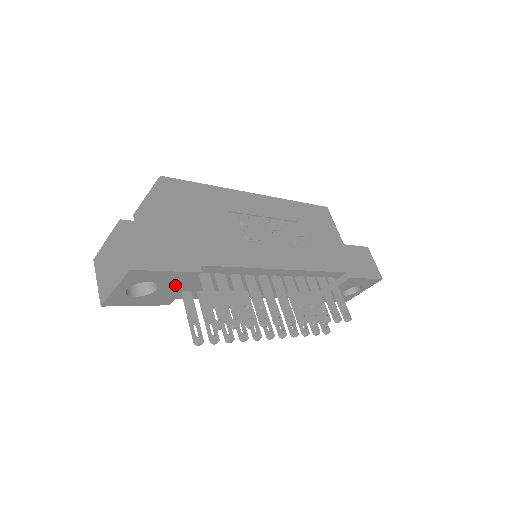
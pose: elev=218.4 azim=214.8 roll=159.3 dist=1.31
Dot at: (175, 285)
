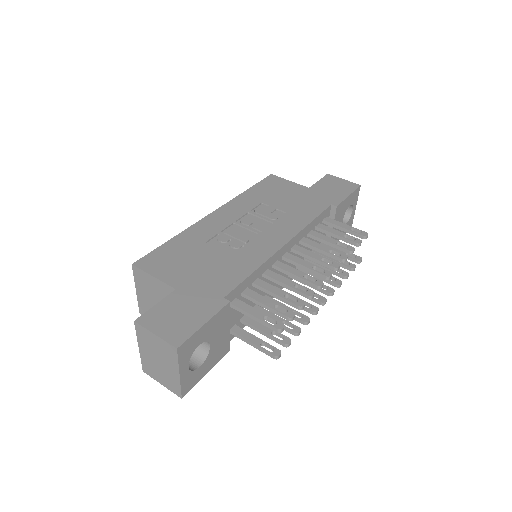
Dot at: (220, 330)
